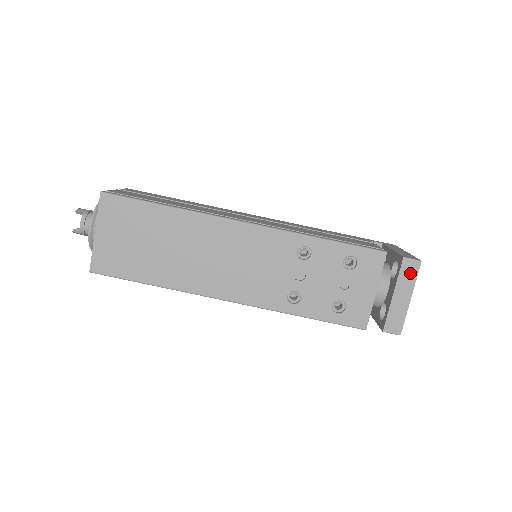
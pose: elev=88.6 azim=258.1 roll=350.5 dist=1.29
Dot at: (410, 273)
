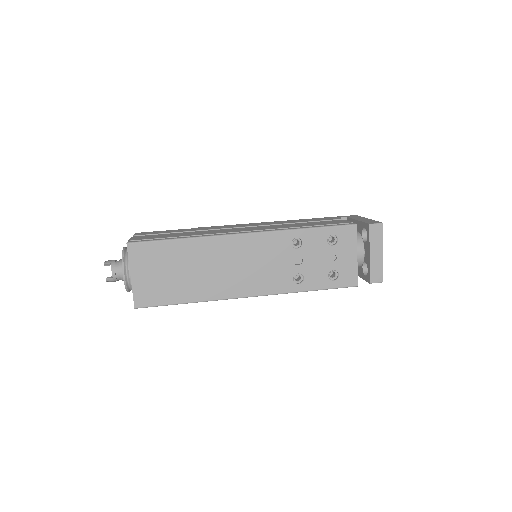
Dot at: (377, 234)
